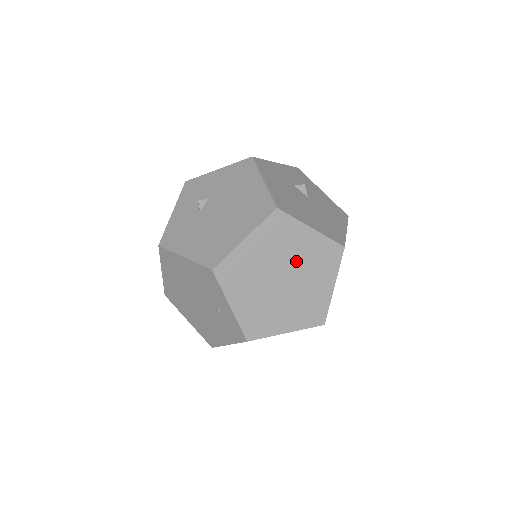
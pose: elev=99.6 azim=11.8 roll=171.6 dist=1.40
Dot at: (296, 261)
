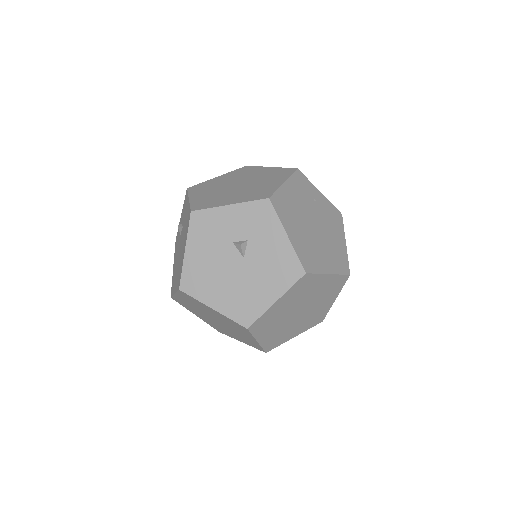
Dot at: (217, 318)
